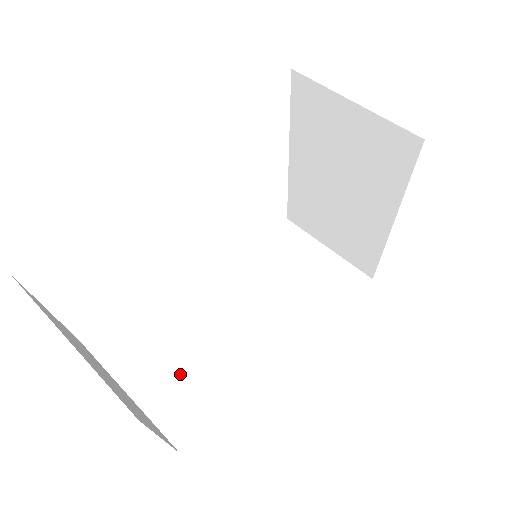
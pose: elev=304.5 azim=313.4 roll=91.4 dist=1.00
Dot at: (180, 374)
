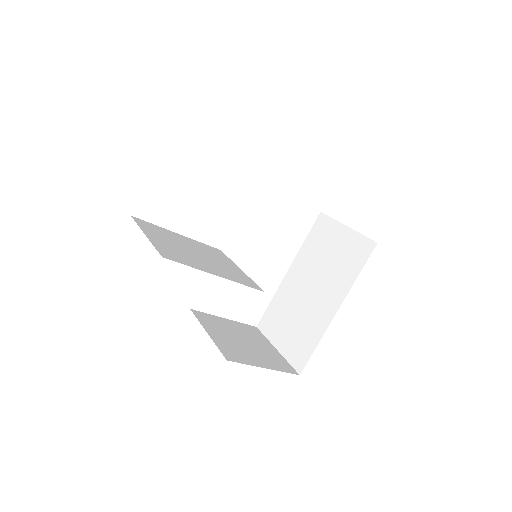
Dot at: (181, 252)
